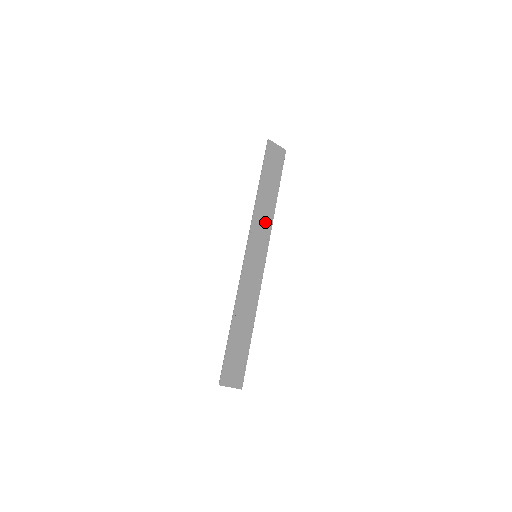
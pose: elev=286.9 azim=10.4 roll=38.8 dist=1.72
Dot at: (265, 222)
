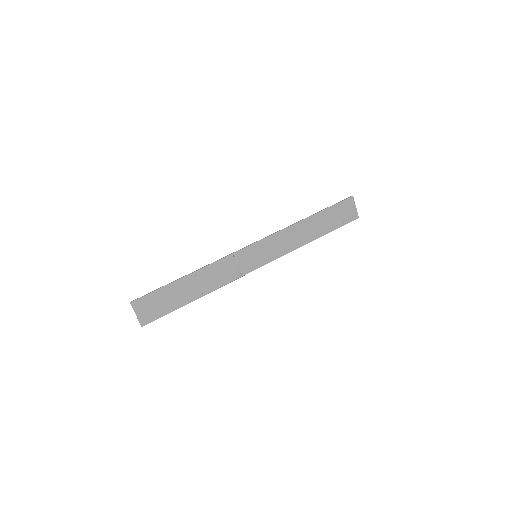
Dot at: (289, 243)
